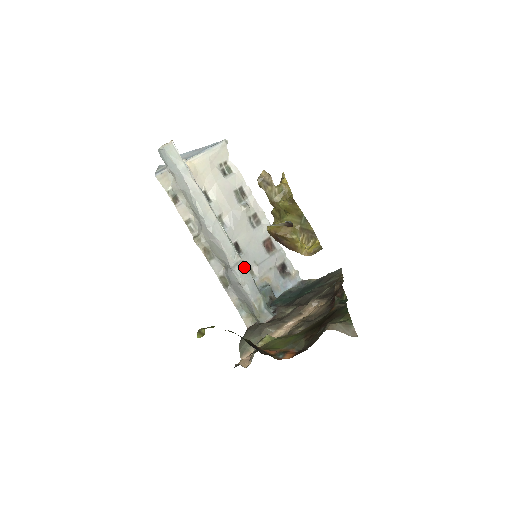
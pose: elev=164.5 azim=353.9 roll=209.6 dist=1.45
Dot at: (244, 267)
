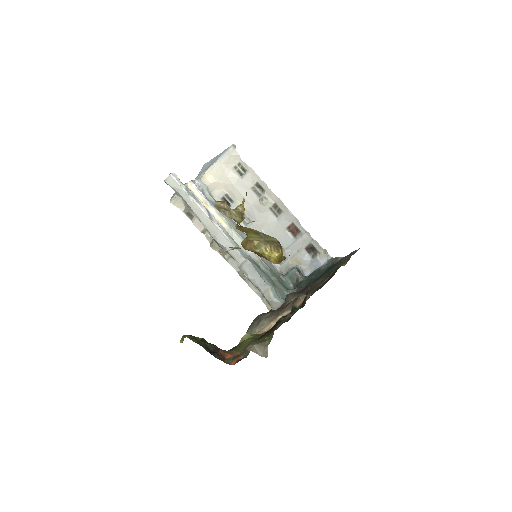
Dot at: (249, 265)
